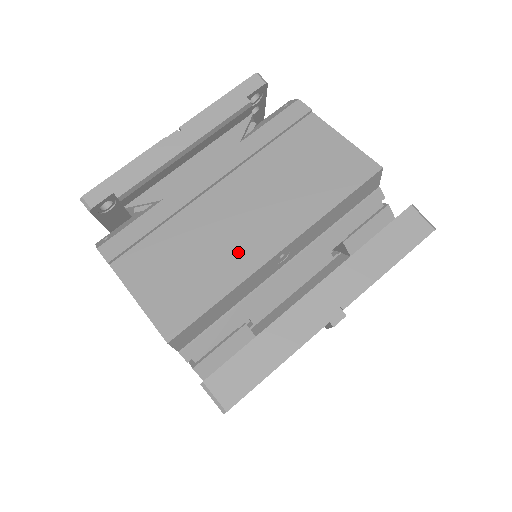
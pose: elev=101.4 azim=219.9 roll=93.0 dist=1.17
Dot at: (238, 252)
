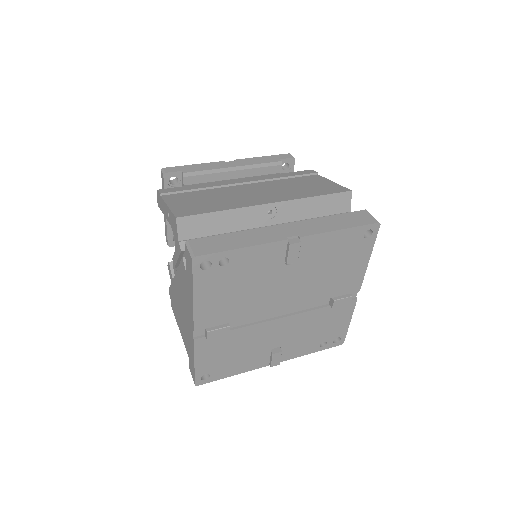
Dot at: (242, 201)
